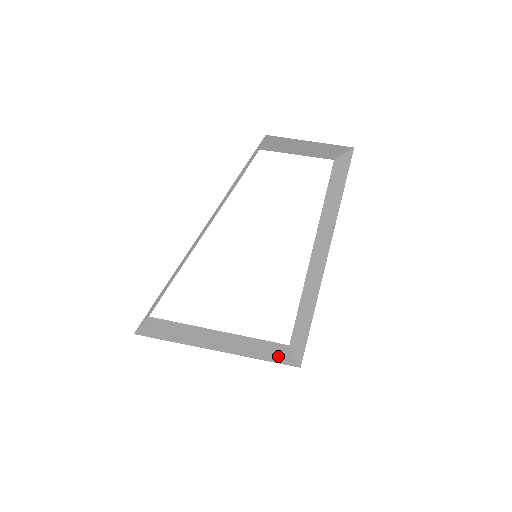
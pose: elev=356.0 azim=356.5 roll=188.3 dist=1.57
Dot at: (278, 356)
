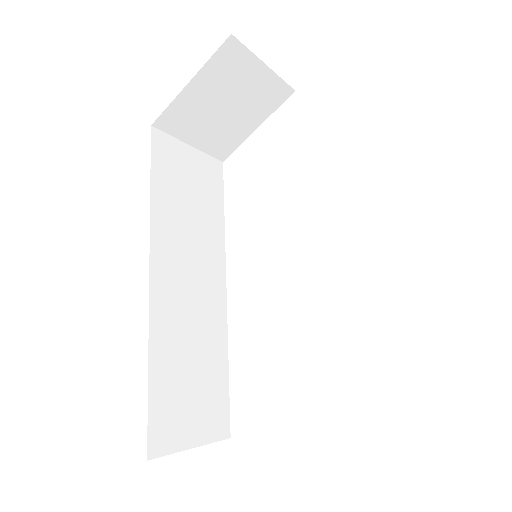
Dot at: occluded
